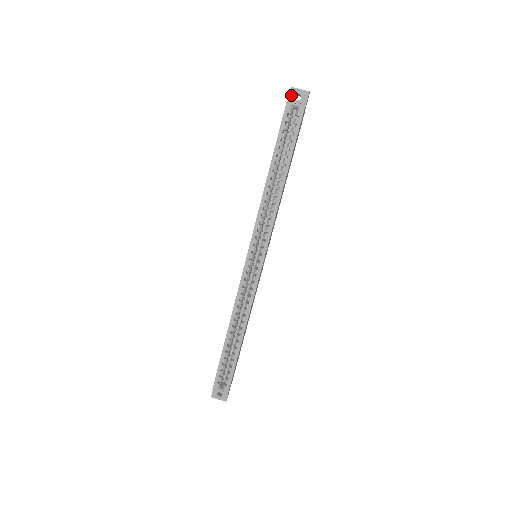
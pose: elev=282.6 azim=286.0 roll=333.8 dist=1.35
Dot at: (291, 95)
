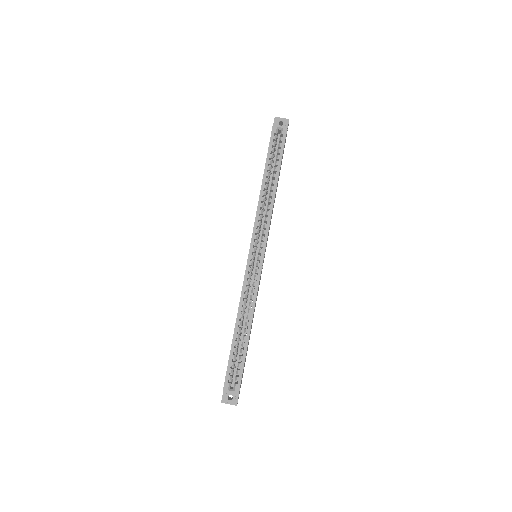
Dot at: (275, 122)
